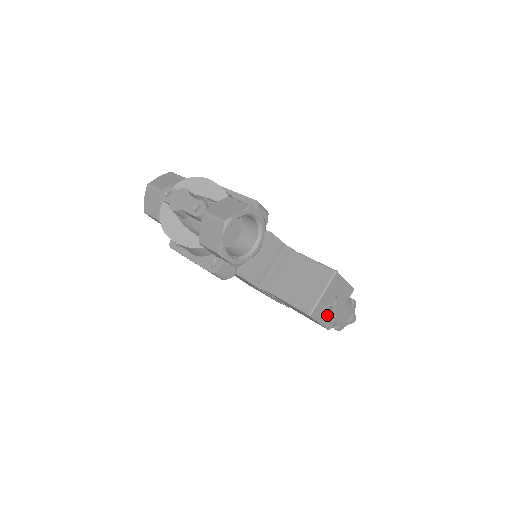
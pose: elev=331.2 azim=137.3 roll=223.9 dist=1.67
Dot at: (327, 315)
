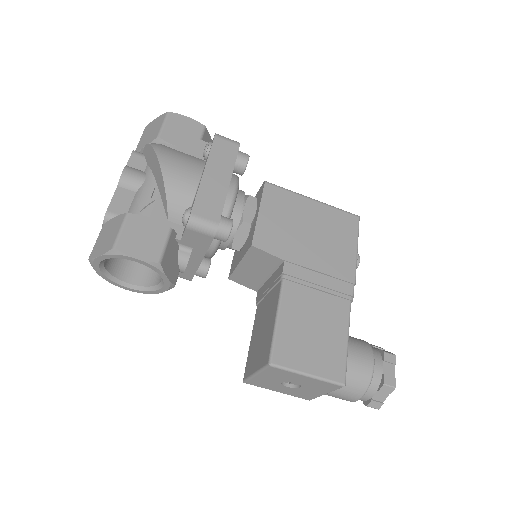
Dot at: (287, 390)
